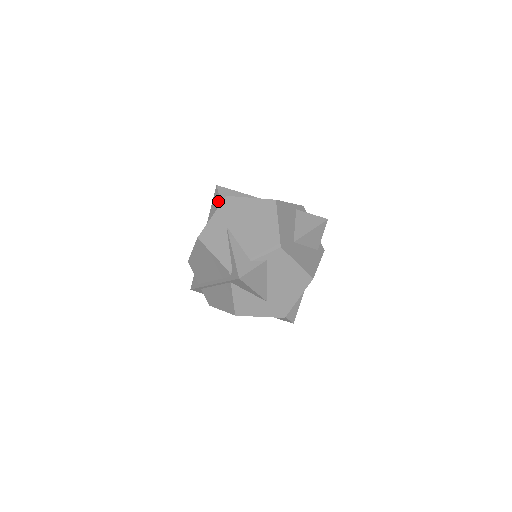
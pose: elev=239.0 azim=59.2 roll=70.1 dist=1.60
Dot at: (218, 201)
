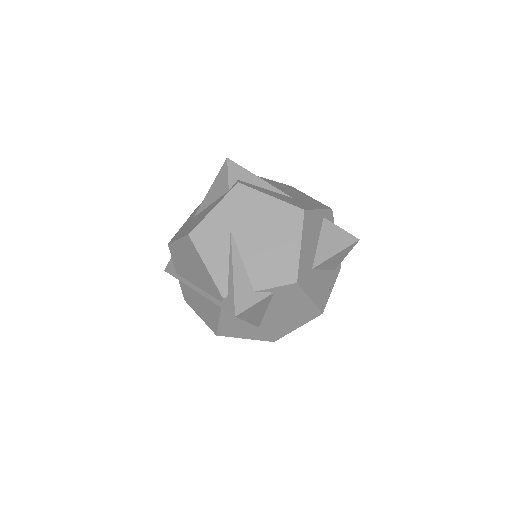
Dot at: (225, 183)
